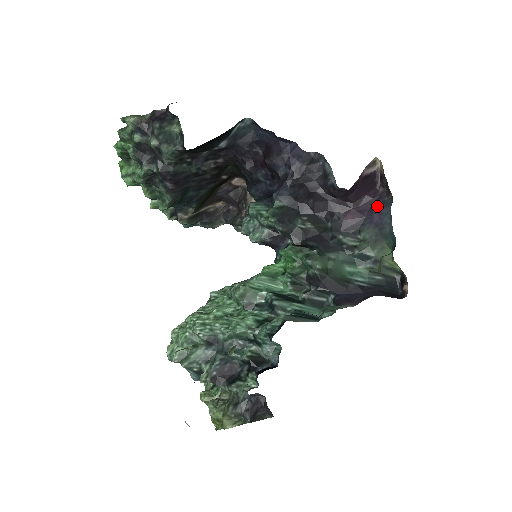
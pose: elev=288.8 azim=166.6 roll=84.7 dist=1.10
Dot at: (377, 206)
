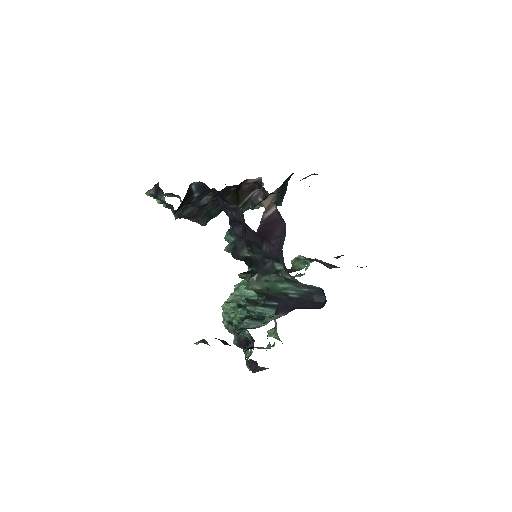
Dot at: (280, 242)
